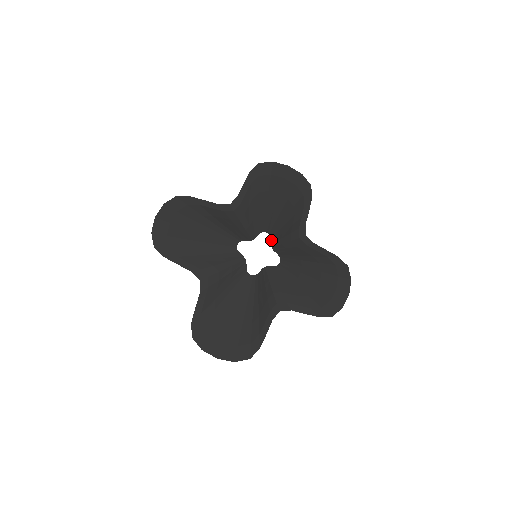
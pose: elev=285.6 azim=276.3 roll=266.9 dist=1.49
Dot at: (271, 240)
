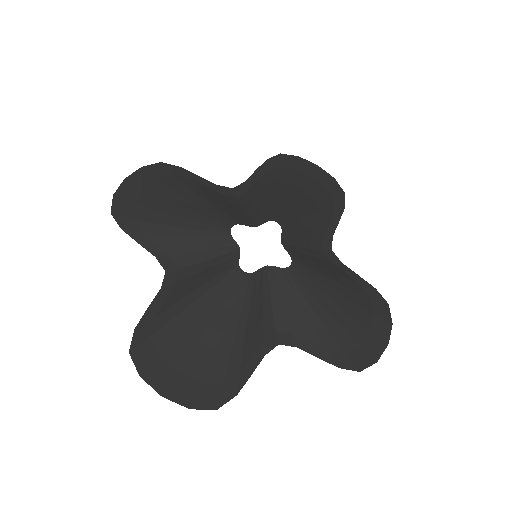
Dot at: (282, 233)
